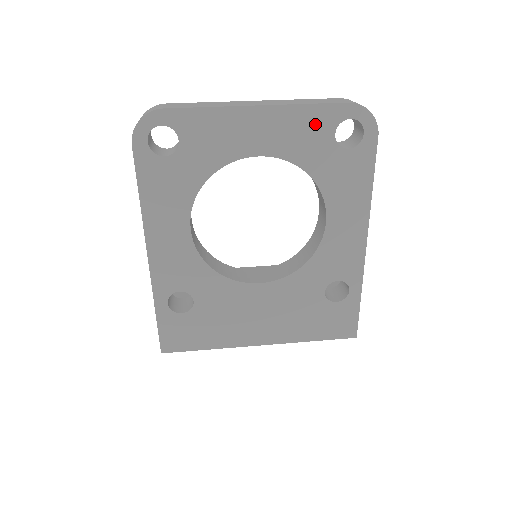
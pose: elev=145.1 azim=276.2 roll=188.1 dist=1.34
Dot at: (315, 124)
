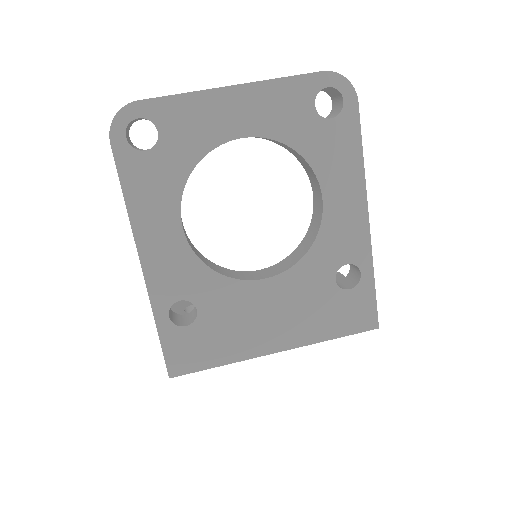
Dot at: (293, 97)
